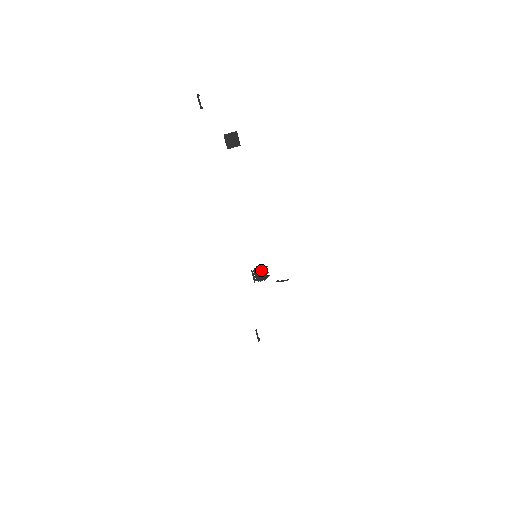
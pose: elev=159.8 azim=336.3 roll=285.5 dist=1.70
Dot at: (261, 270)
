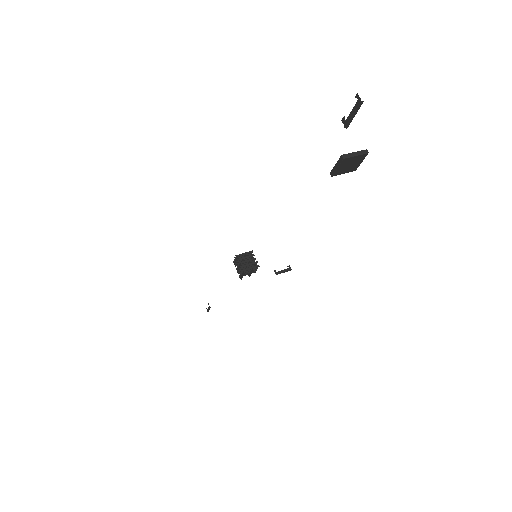
Dot at: (257, 267)
